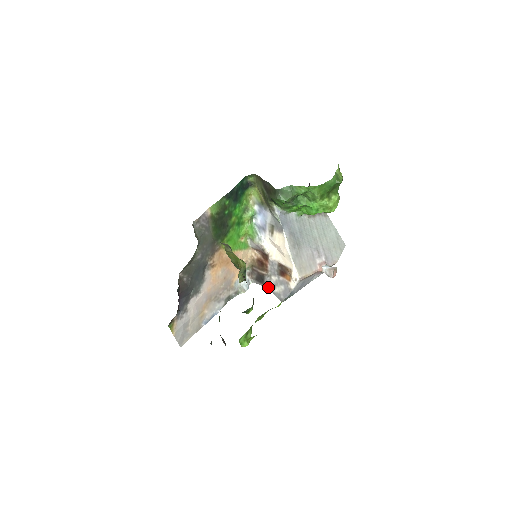
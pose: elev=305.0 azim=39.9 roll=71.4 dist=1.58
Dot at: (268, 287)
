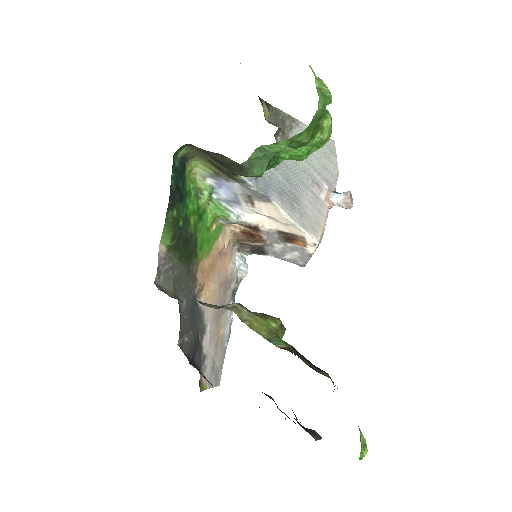
Dot at: (273, 255)
